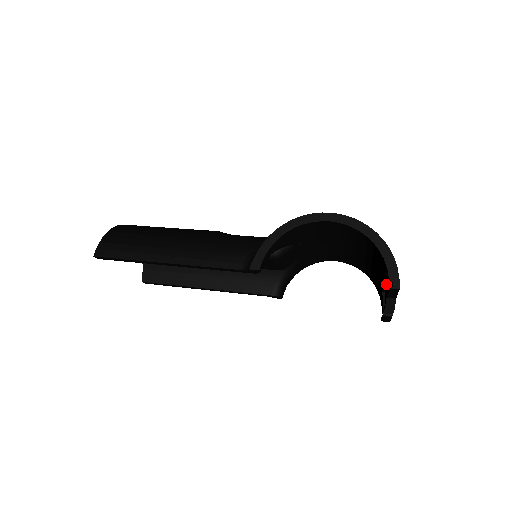
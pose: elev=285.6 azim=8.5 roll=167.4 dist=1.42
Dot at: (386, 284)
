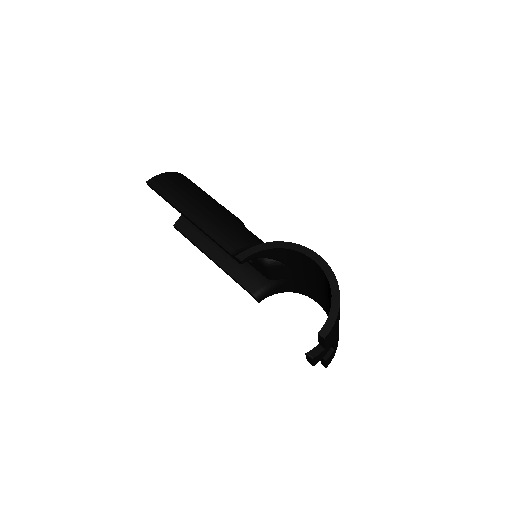
Dot at: occluded
